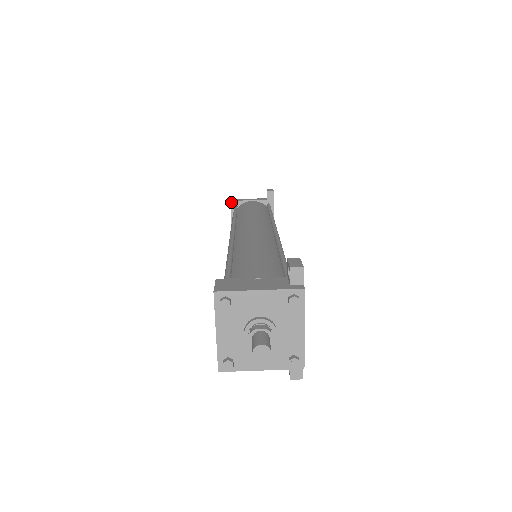
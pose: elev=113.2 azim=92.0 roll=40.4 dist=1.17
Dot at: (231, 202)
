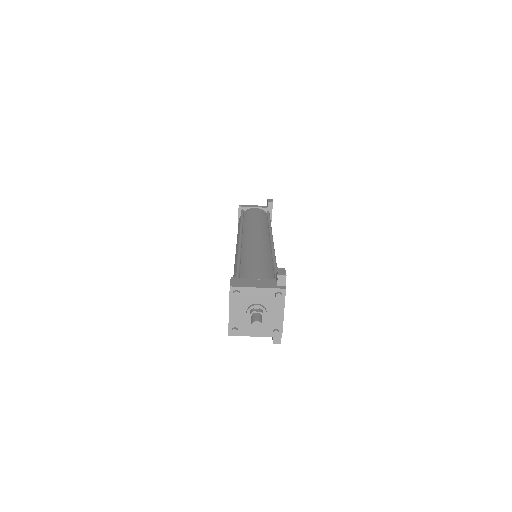
Dot at: (239, 207)
